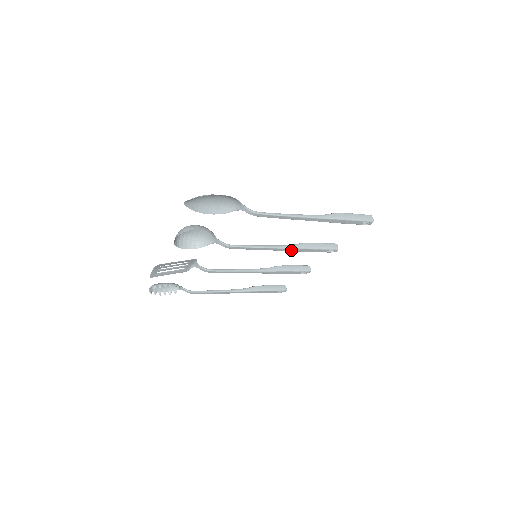
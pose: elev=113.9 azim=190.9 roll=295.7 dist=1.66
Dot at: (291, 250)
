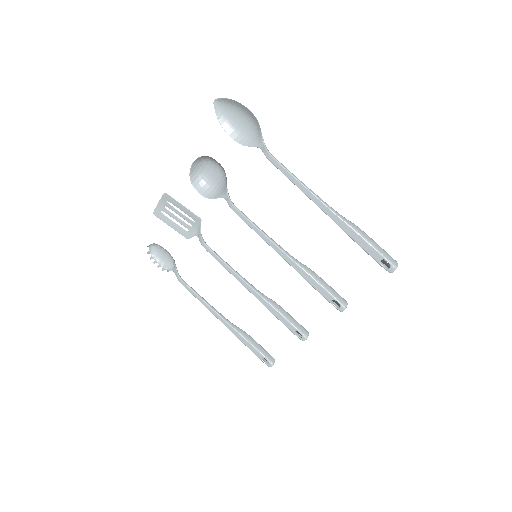
Dot at: (292, 264)
